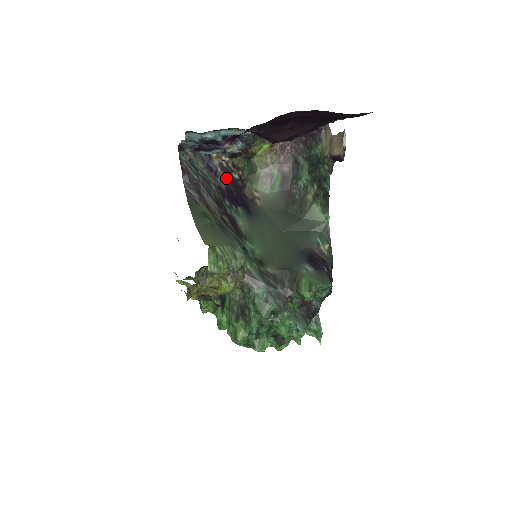
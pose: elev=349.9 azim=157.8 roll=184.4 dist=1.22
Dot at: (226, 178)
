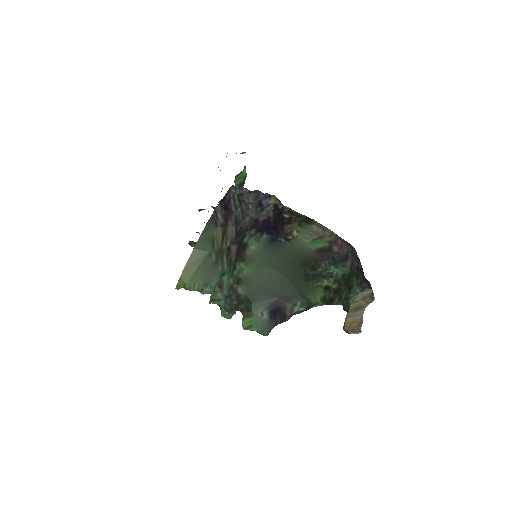
Dot at: (273, 213)
